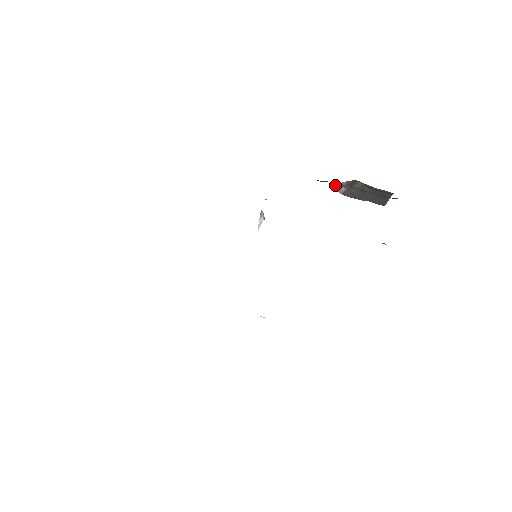
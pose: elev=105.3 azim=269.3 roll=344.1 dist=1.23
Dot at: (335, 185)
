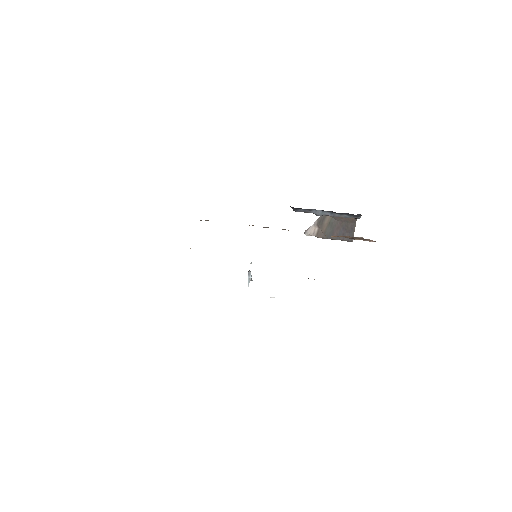
Dot at: (308, 230)
